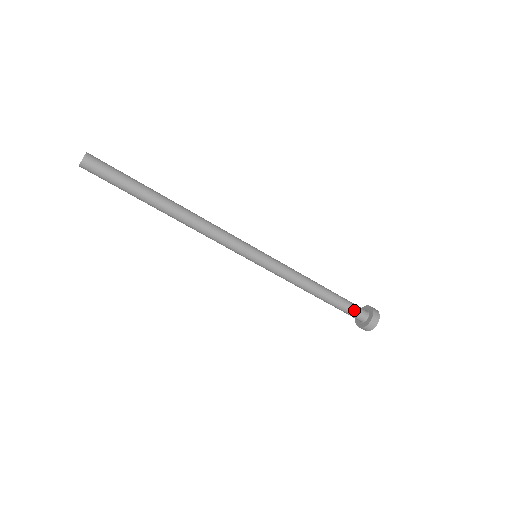
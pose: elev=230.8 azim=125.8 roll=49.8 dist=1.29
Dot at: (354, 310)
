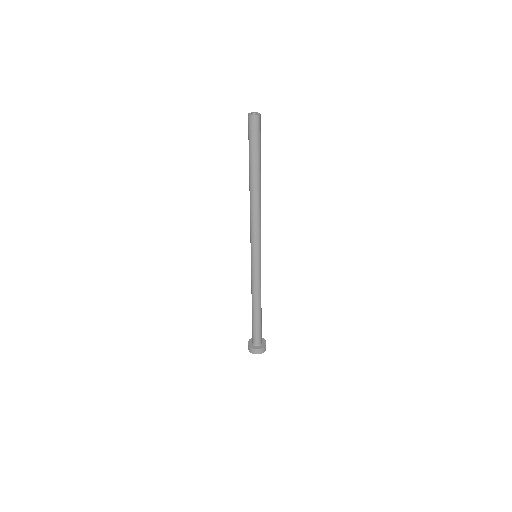
Dot at: (259, 335)
